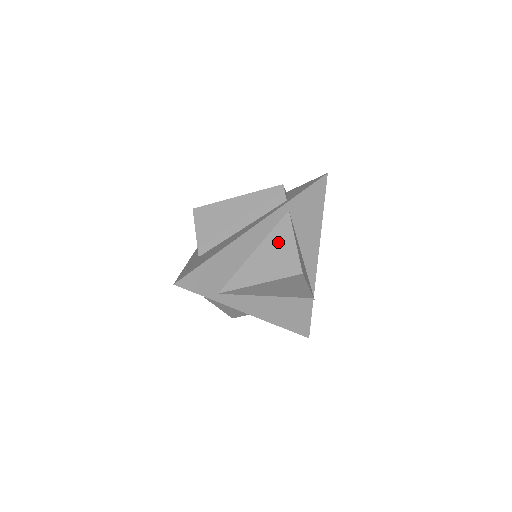
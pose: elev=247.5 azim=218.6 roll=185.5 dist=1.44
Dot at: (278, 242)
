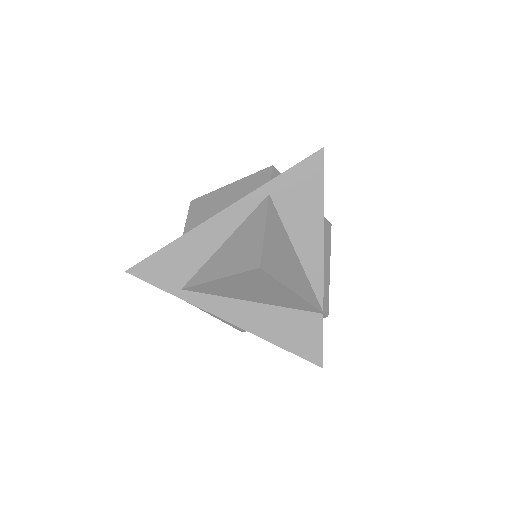
Dot at: (248, 231)
